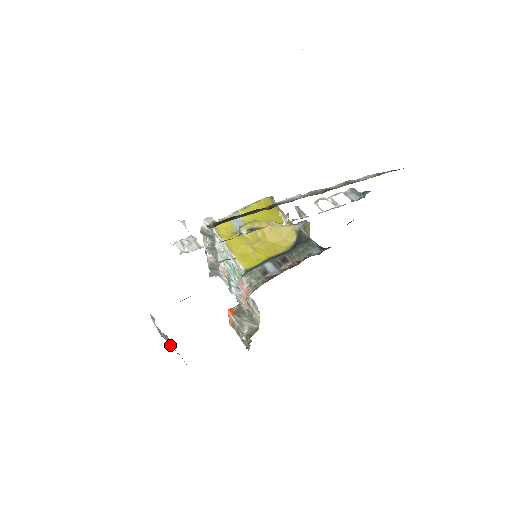
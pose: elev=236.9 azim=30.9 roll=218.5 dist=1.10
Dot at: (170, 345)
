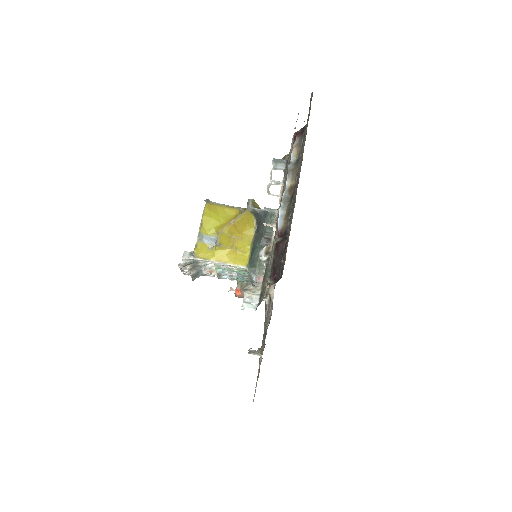
Dot at: (260, 353)
